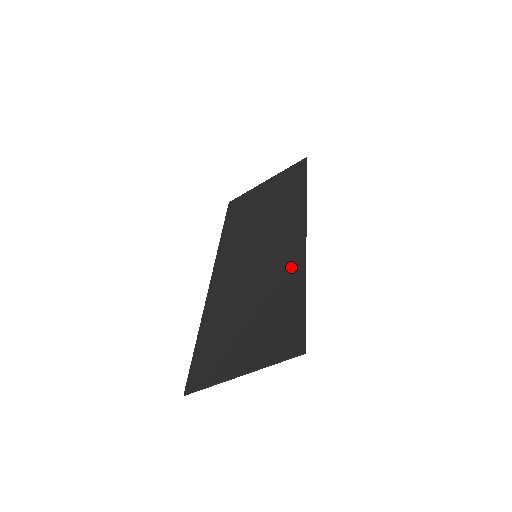
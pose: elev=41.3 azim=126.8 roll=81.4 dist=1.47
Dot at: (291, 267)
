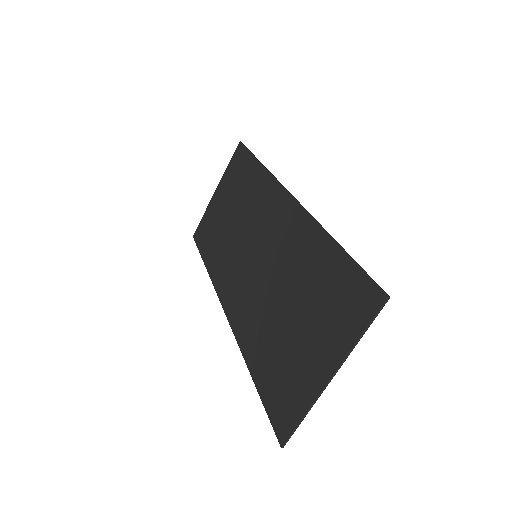
Dot at: (302, 234)
